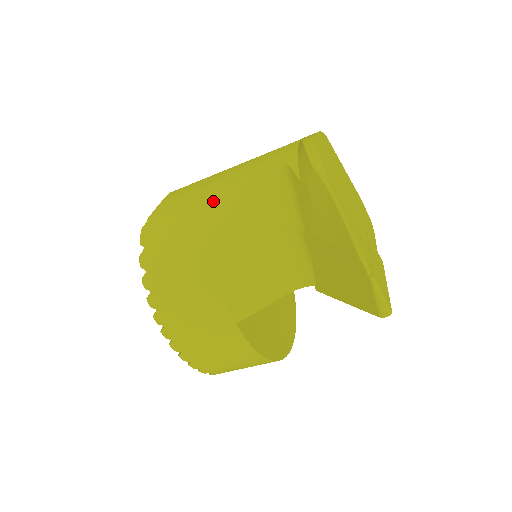
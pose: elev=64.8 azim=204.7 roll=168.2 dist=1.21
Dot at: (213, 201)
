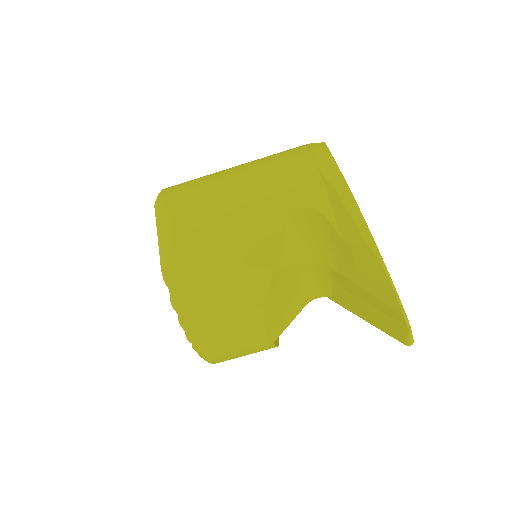
Dot at: (248, 249)
